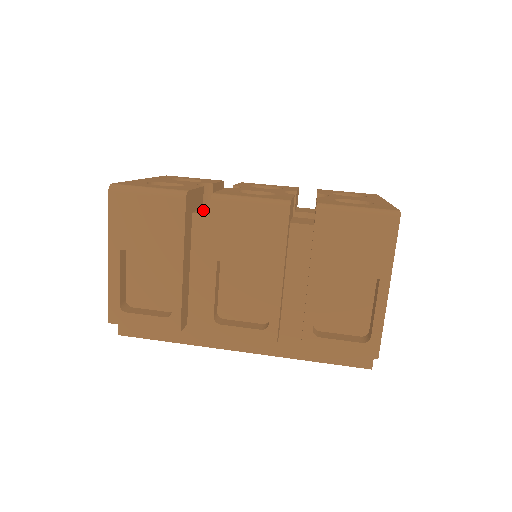
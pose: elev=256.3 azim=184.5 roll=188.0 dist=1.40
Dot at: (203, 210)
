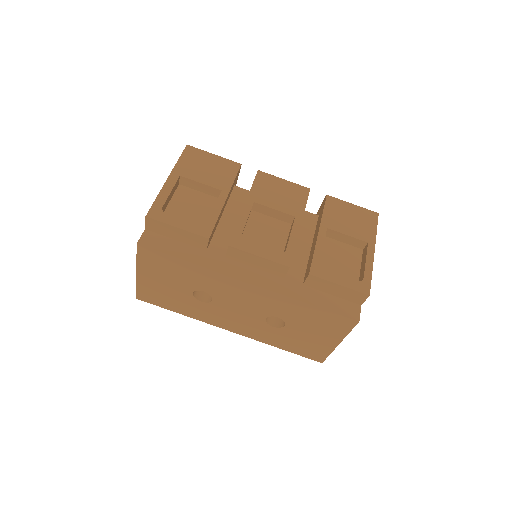
Dot at: occluded
